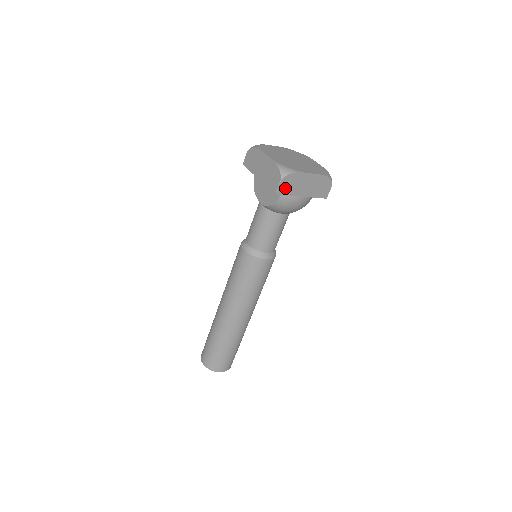
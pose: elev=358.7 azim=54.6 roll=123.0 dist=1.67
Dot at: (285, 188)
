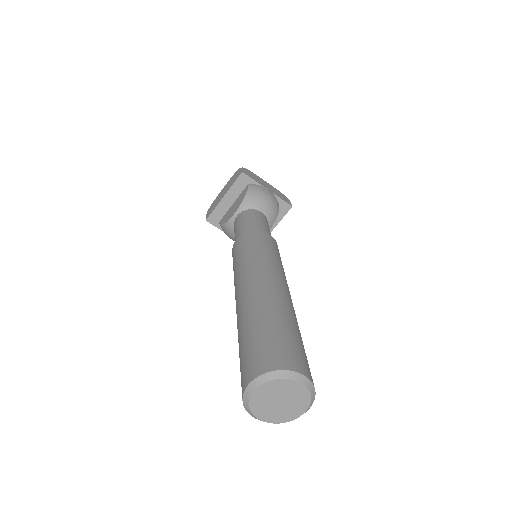
Dot at: (248, 174)
